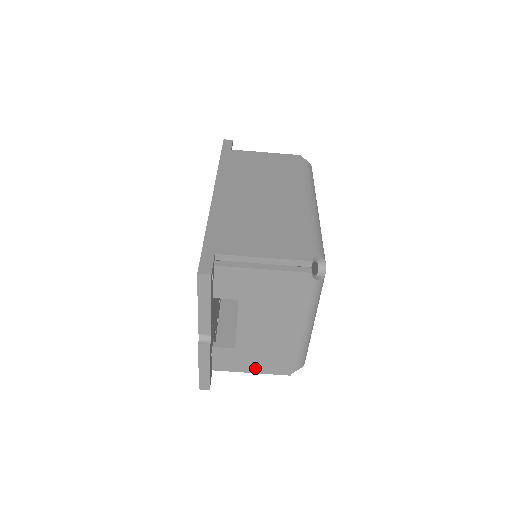
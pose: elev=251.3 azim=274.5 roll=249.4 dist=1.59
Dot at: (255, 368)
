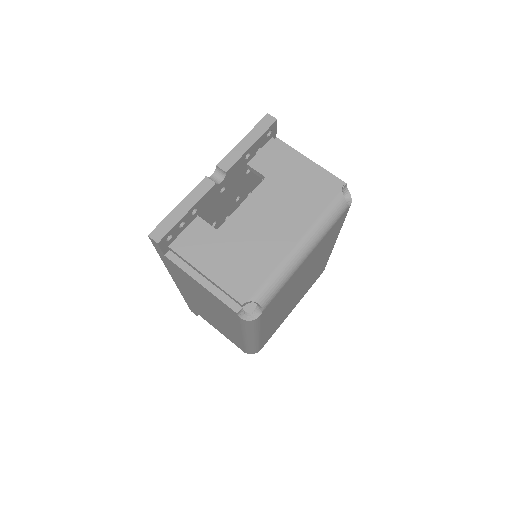
Dot at: (214, 270)
